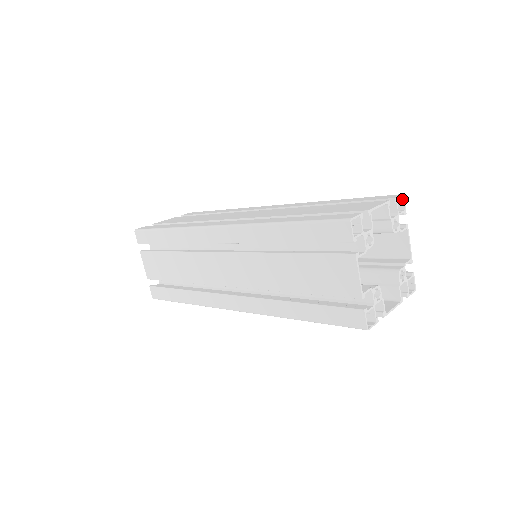
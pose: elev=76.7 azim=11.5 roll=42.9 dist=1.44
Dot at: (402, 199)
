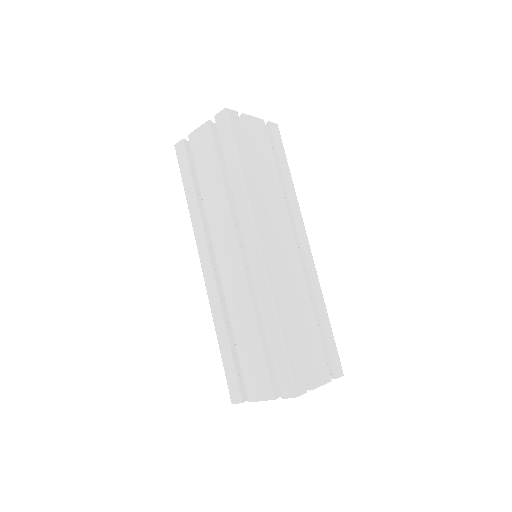
Dot at: occluded
